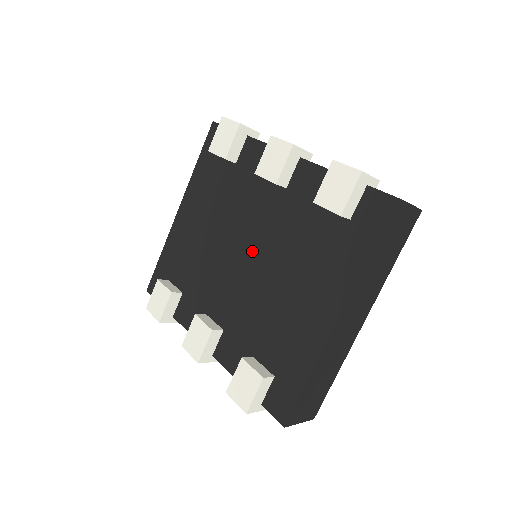
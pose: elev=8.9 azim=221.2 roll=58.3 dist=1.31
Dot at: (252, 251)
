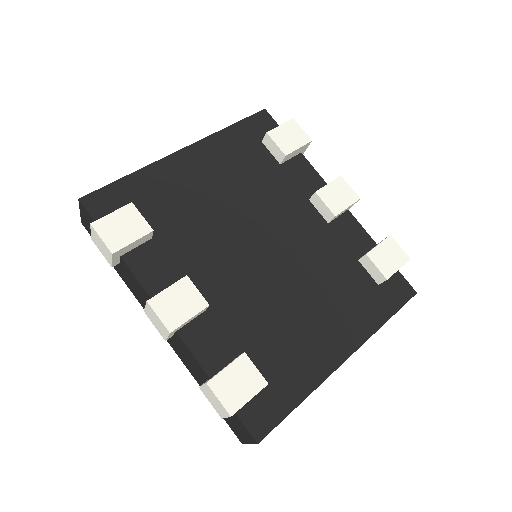
Dot at: (274, 252)
